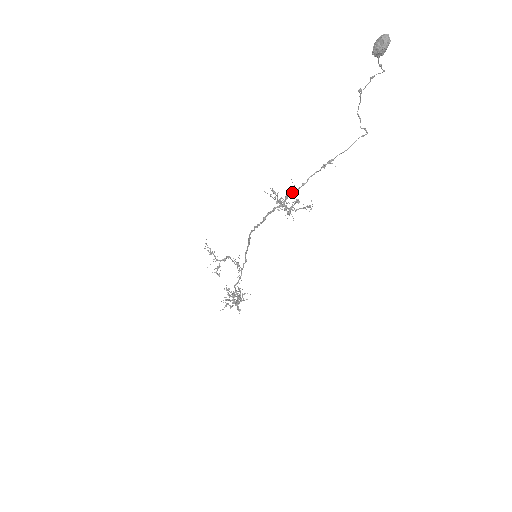
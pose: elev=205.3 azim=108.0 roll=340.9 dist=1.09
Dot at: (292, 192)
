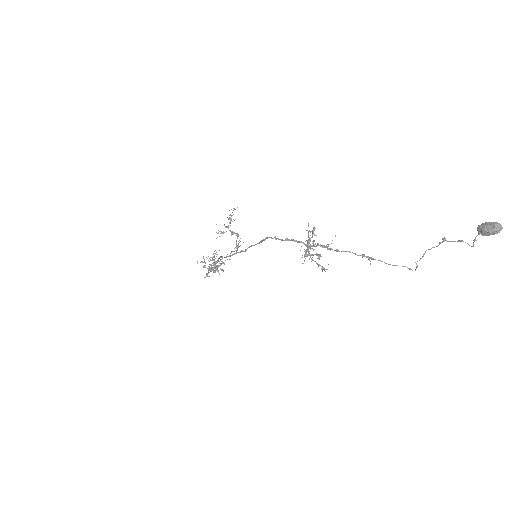
Dot at: (324, 246)
